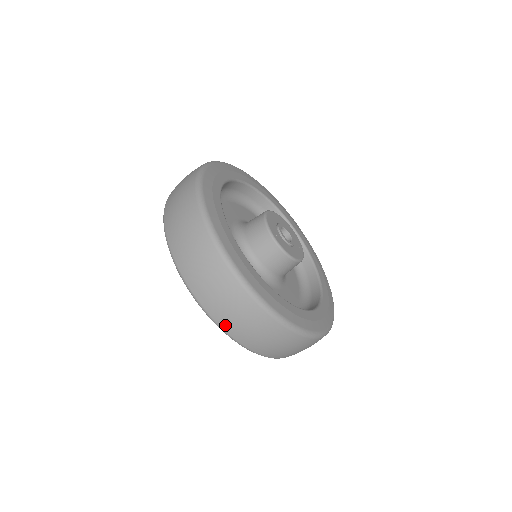
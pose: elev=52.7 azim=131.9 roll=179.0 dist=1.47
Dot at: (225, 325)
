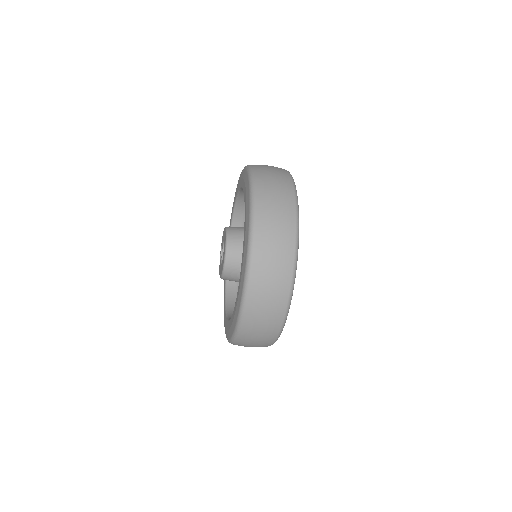
Dot at: (240, 343)
